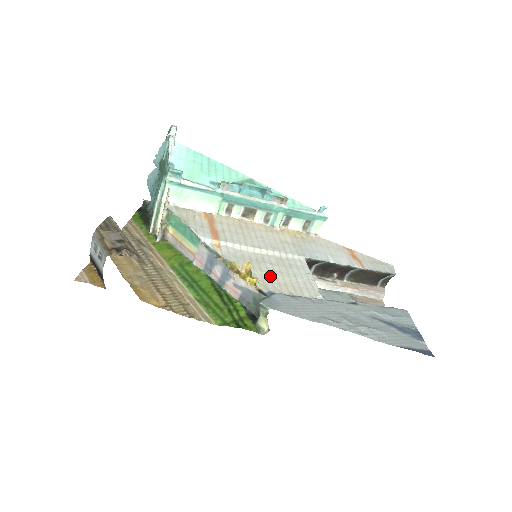
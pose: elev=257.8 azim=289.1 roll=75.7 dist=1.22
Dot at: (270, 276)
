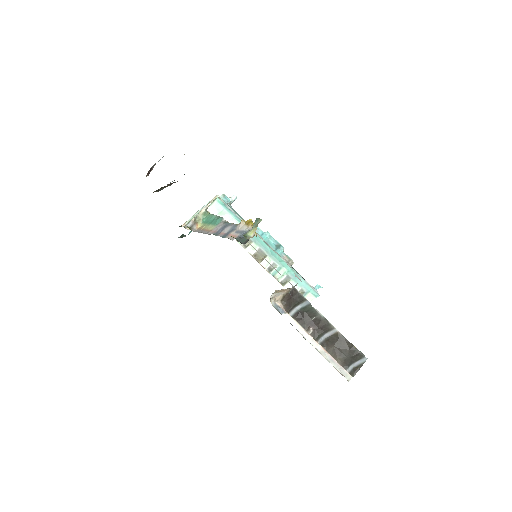
Dot at: occluded
